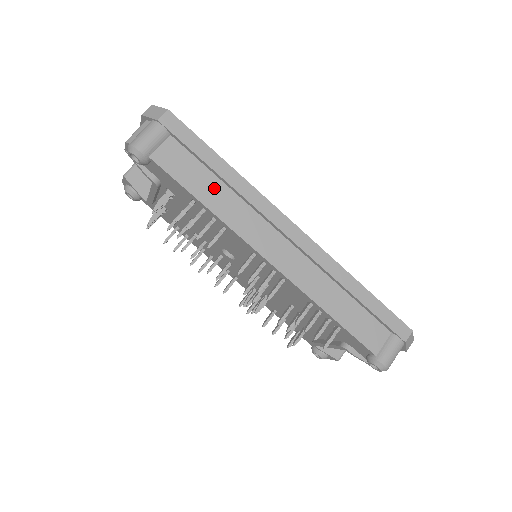
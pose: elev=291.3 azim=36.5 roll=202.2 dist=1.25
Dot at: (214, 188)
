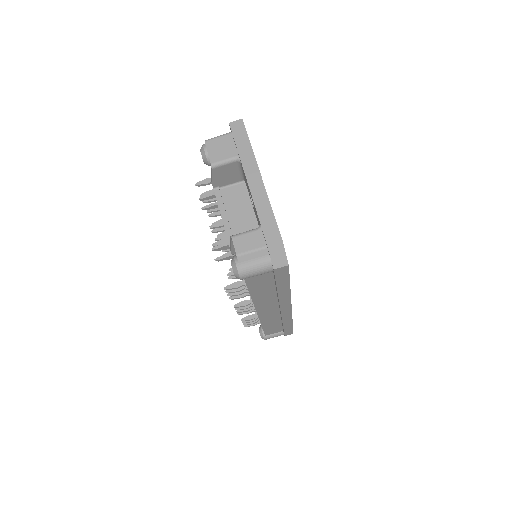
Dot at: (267, 291)
